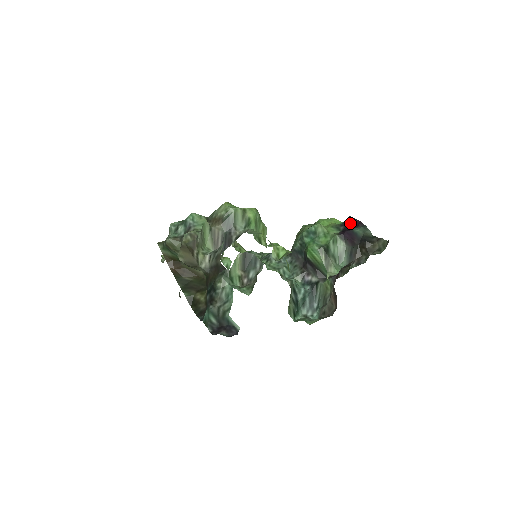
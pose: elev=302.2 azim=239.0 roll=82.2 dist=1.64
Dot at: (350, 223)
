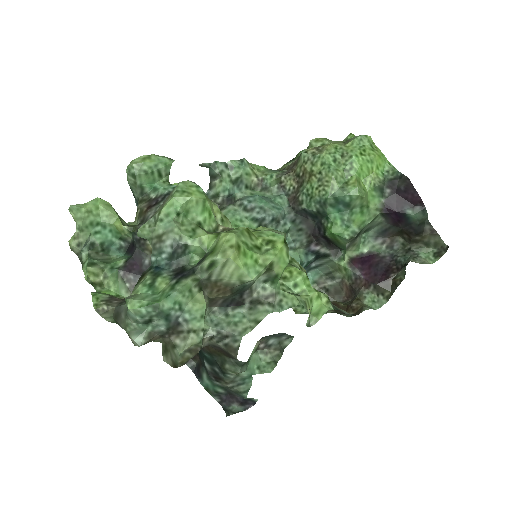
Dot at: (404, 192)
